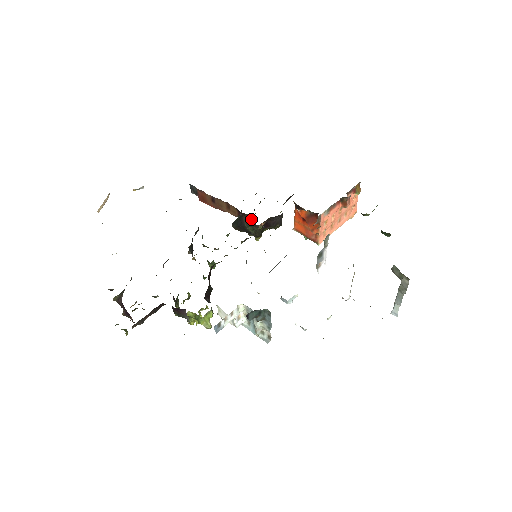
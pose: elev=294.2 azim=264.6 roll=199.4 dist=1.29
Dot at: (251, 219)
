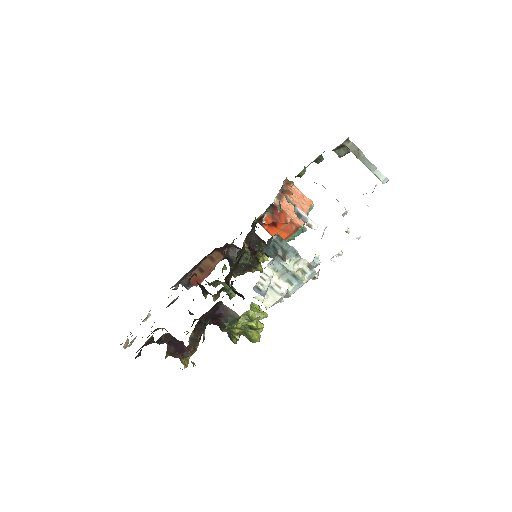
Dot at: (234, 250)
